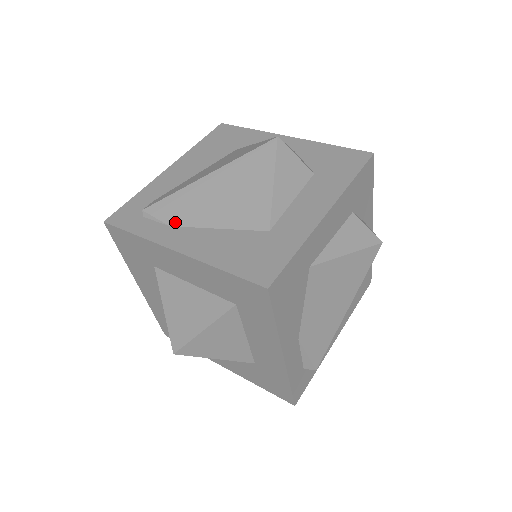
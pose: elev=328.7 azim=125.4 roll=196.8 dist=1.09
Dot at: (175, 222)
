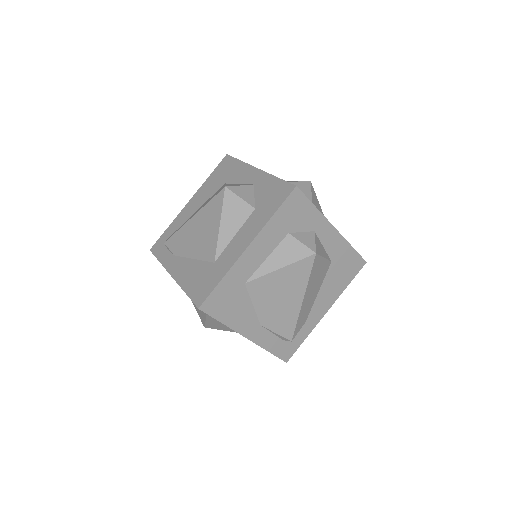
Dot at: (176, 253)
